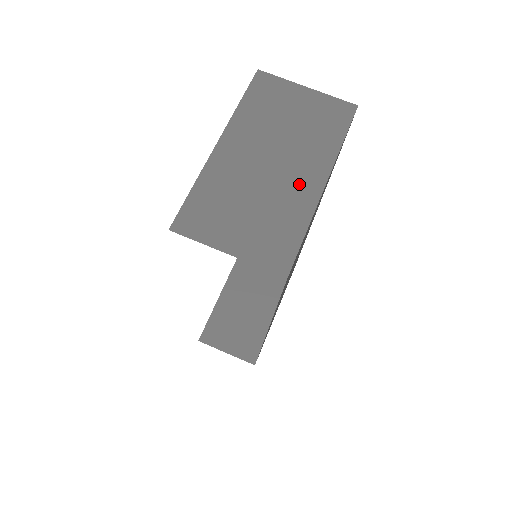
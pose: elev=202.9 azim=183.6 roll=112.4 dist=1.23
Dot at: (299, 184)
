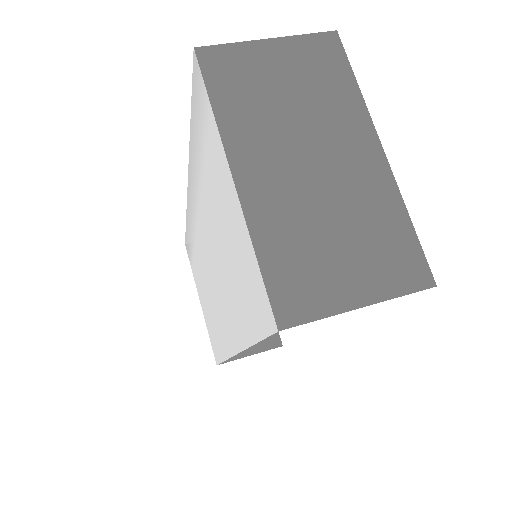
Dot at: (359, 169)
